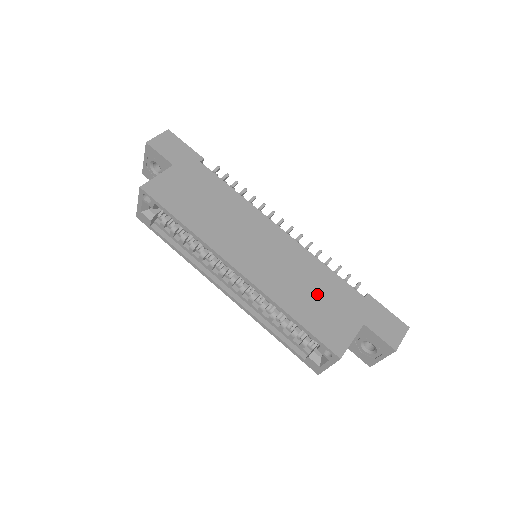
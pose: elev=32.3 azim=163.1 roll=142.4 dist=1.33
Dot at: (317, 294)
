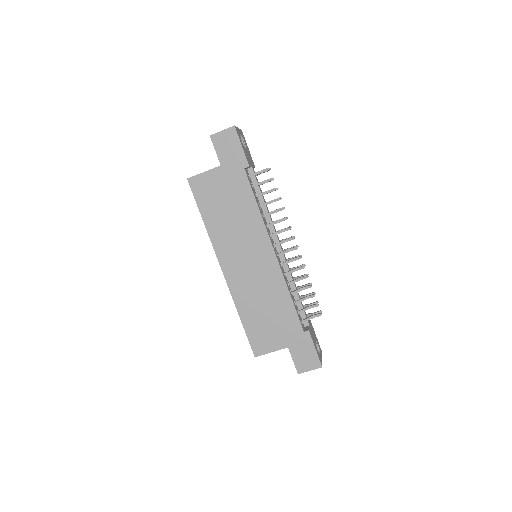
Dot at: (268, 312)
